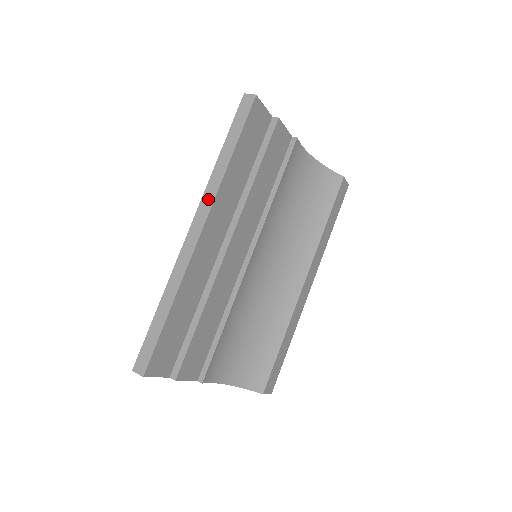
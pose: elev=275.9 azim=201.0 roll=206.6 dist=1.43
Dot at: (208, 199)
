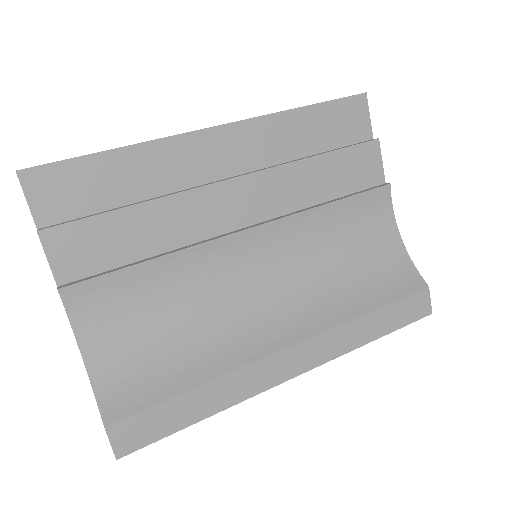
Dot at: (249, 118)
